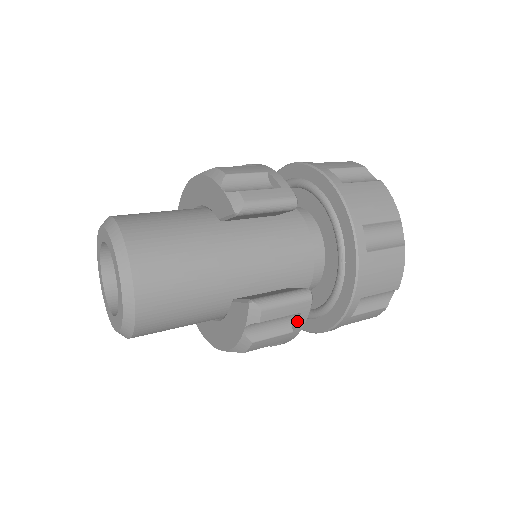
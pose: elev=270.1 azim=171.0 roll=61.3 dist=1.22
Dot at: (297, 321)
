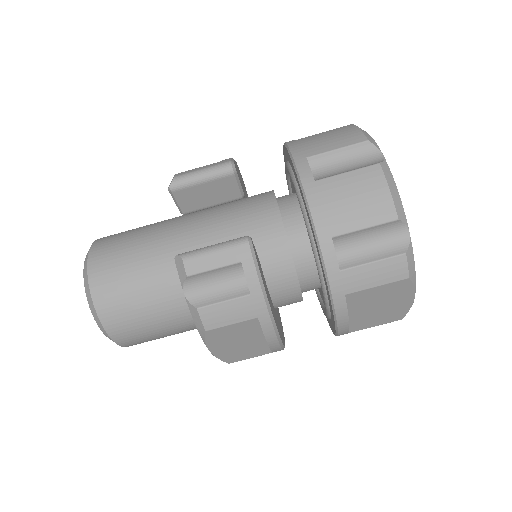
Dot at: (245, 276)
